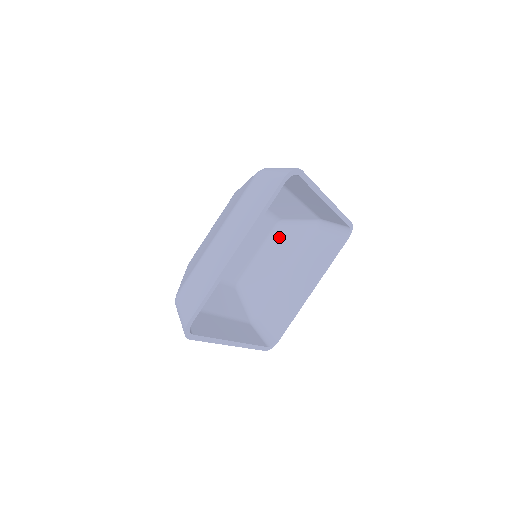
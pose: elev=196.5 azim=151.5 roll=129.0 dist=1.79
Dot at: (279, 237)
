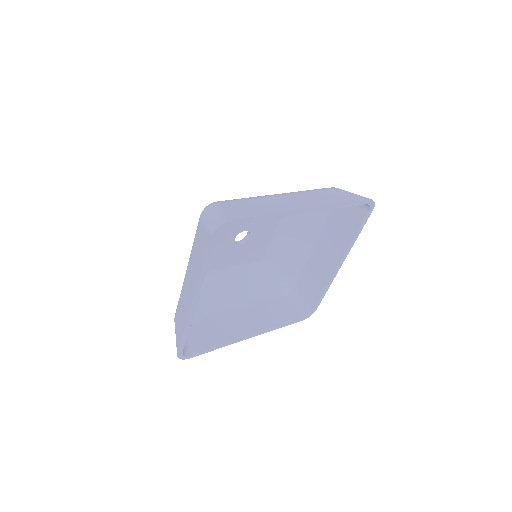
Dot at: occluded
